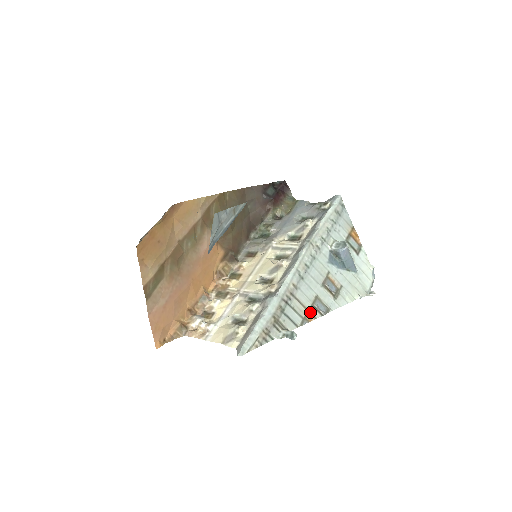
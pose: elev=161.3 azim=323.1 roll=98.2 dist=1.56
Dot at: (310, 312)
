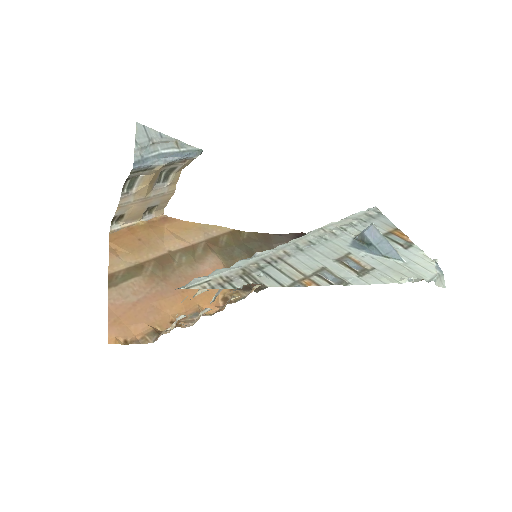
Dot at: (310, 279)
